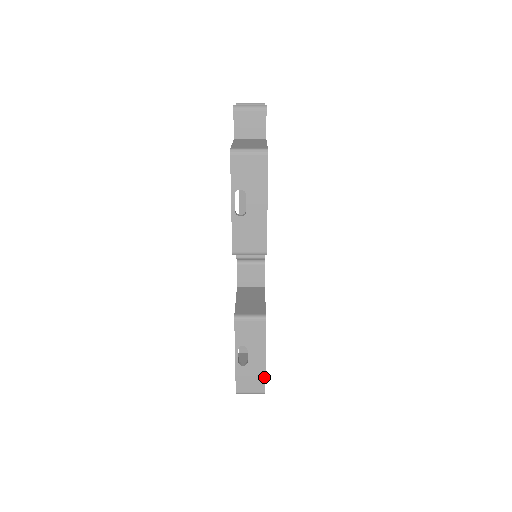
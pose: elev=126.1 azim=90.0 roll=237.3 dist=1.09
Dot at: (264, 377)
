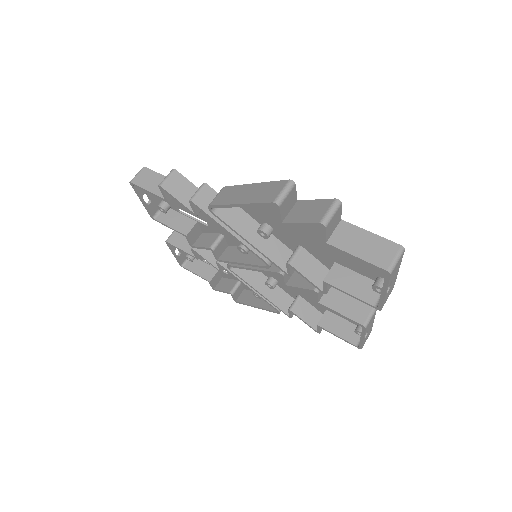
Dot at: occluded
